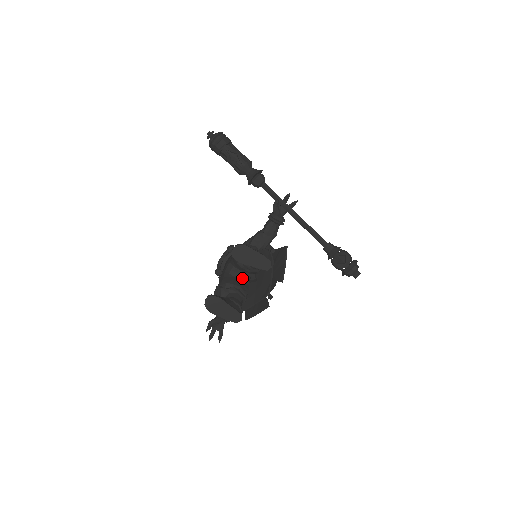
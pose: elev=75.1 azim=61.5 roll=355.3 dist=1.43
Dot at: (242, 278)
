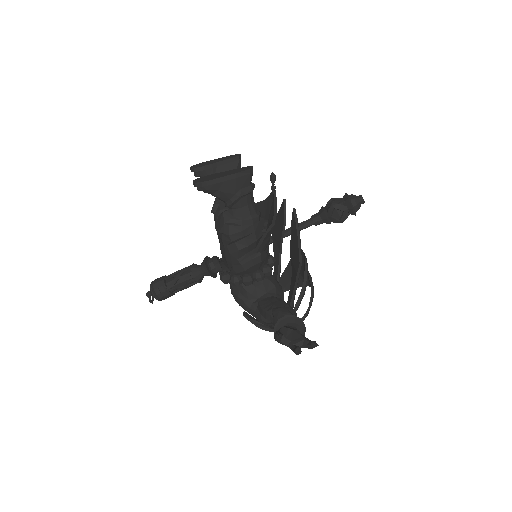
Dot at: occluded
